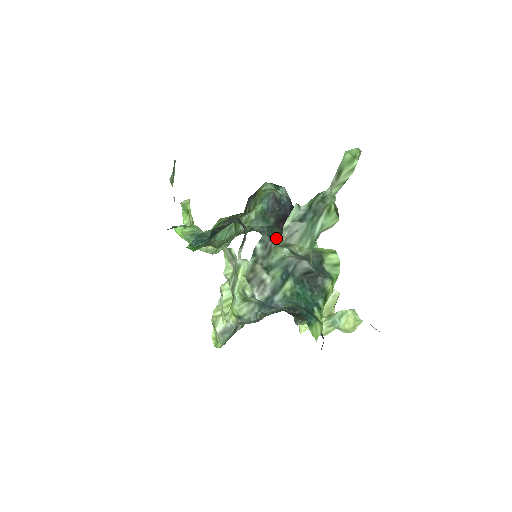
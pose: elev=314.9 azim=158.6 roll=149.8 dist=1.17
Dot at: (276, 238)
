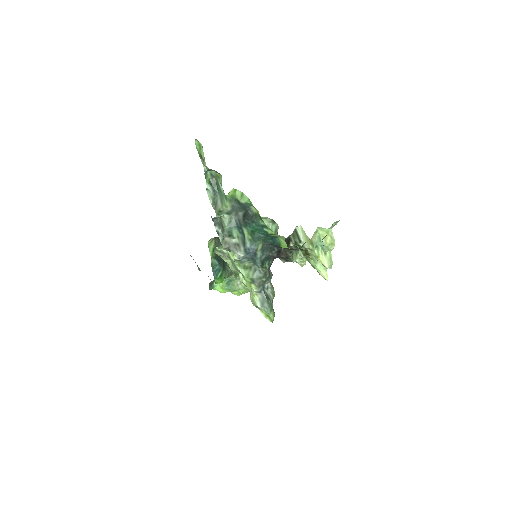
Dot at: occluded
